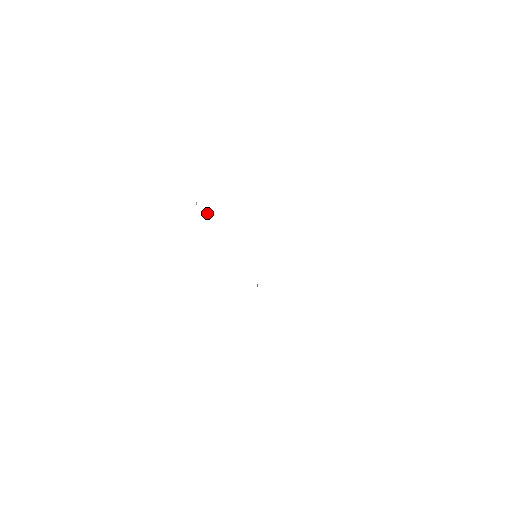
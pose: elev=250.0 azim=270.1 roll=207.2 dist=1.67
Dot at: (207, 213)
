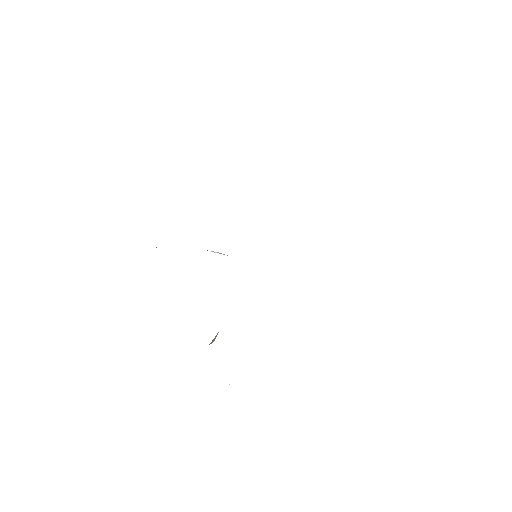
Dot at: occluded
